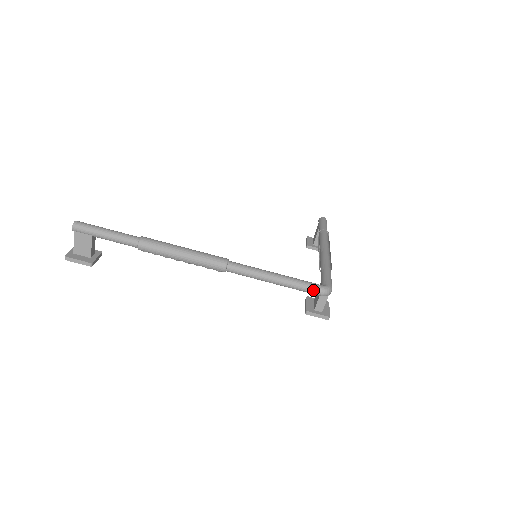
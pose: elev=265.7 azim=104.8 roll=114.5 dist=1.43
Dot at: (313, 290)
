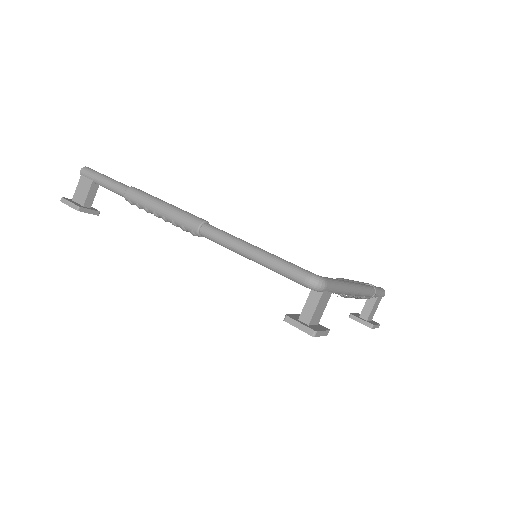
Dot at: (295, 272)
